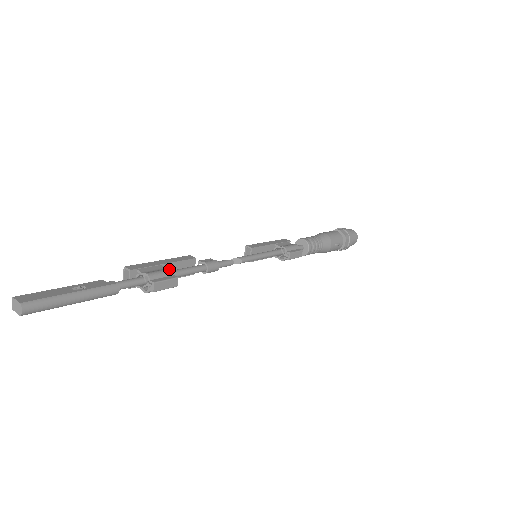
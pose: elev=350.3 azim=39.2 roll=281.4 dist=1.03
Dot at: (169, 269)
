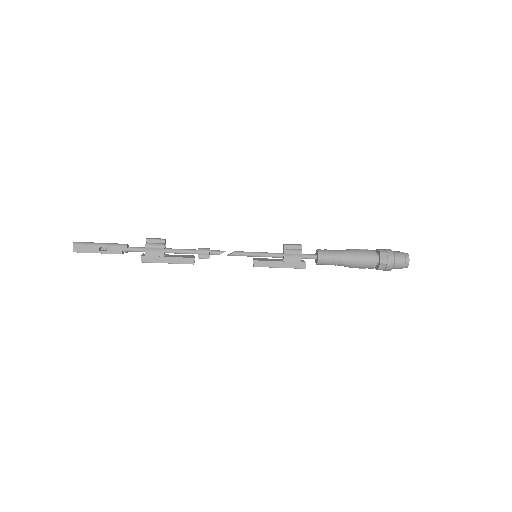
Dot at: occluded
